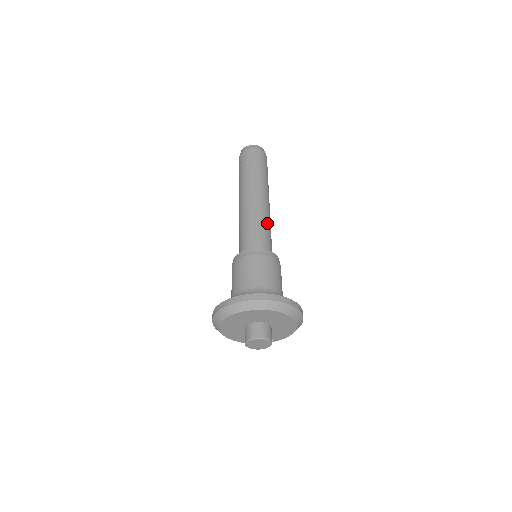
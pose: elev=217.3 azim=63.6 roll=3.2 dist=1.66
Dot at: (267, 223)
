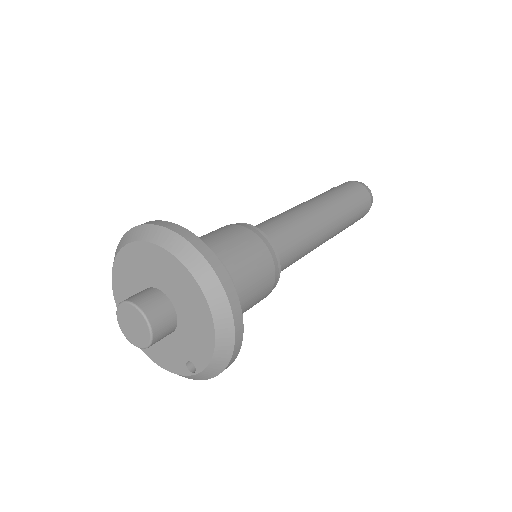
Dot at: (299, 224)
